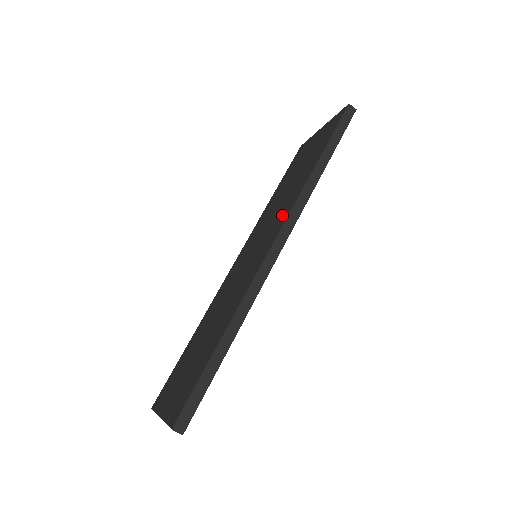
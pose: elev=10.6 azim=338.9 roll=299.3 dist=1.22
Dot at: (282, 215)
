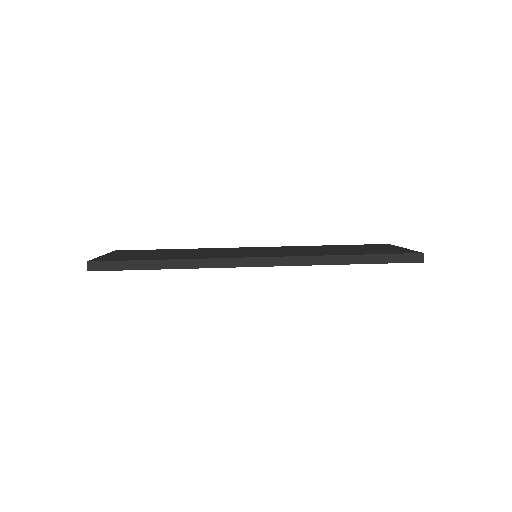
Dot at: (291, 254)
